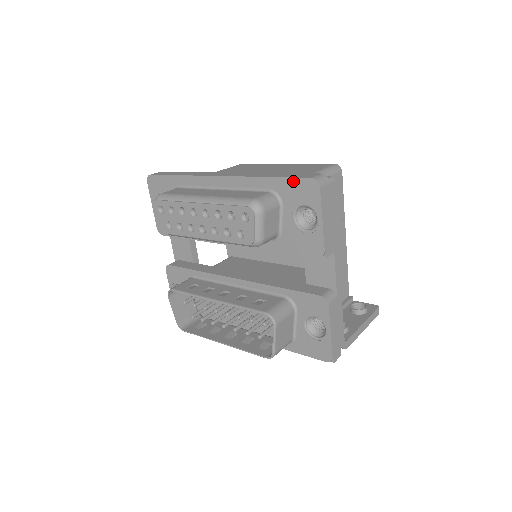
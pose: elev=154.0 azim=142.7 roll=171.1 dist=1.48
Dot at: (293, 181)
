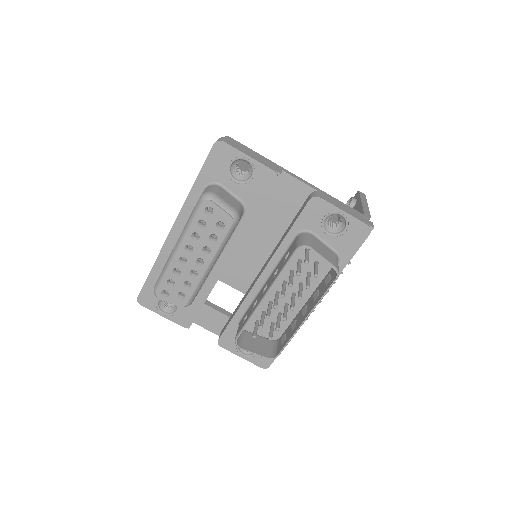
Dot at: (208, 162)
